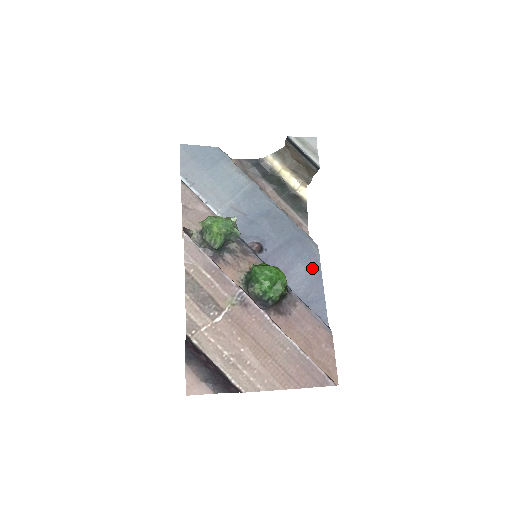
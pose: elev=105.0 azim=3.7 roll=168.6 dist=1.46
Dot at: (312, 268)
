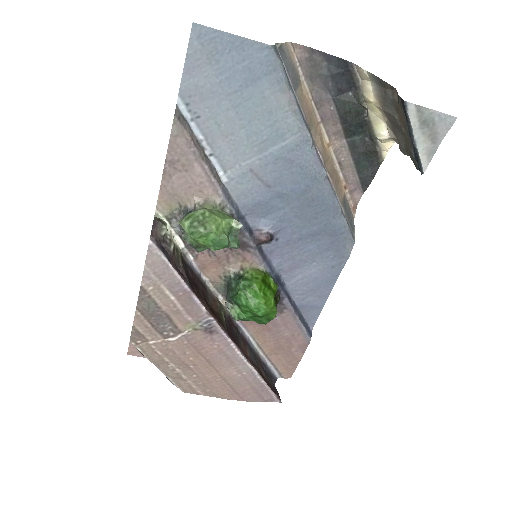
Dot at: (329, 271)
